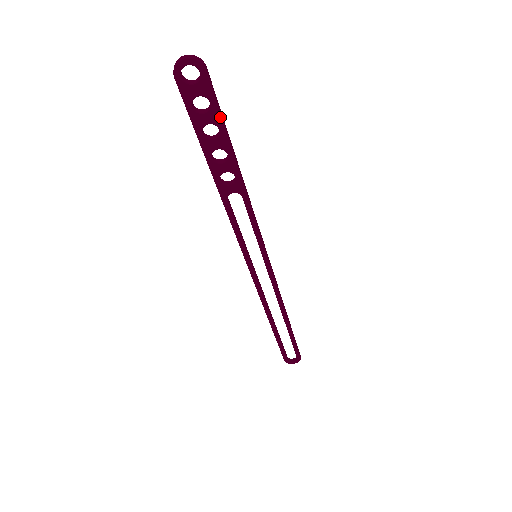
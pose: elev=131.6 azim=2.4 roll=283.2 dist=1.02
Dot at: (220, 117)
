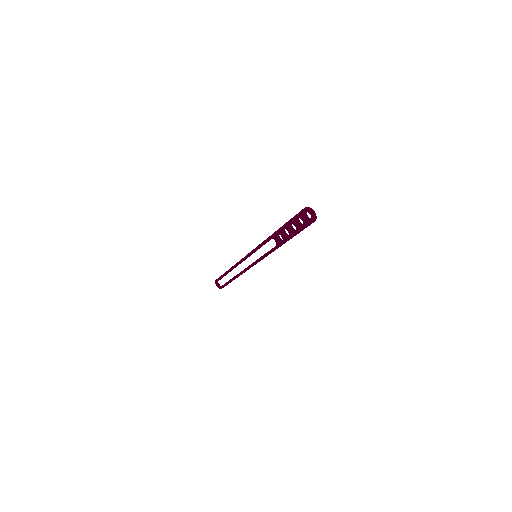
Dot at: (300, 231)
